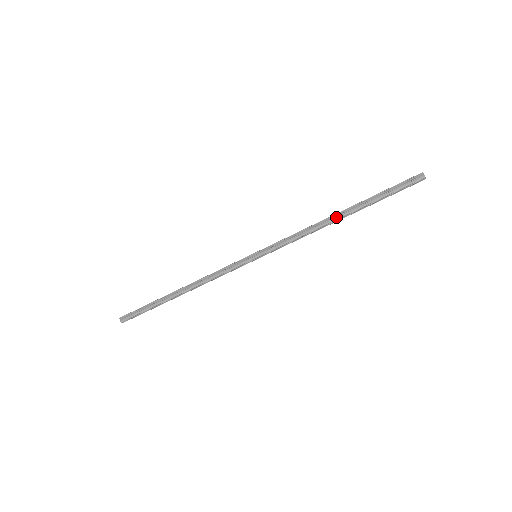
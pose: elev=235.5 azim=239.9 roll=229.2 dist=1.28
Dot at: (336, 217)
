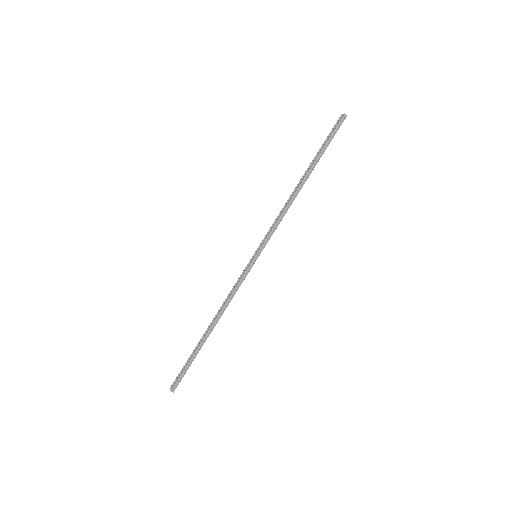
Dot at: (299, 184)
